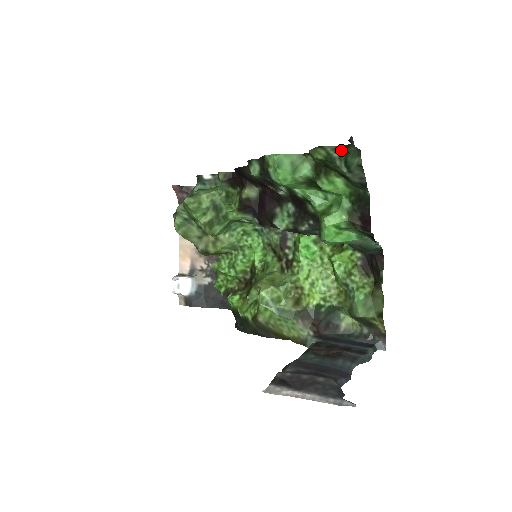
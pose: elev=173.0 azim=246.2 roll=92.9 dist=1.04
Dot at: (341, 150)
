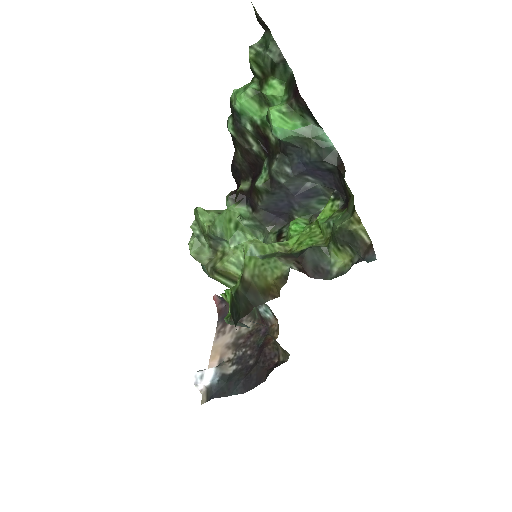
Dot at: (263, 44)
